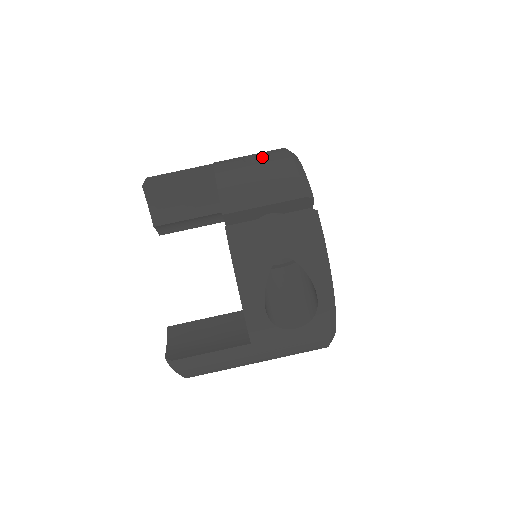
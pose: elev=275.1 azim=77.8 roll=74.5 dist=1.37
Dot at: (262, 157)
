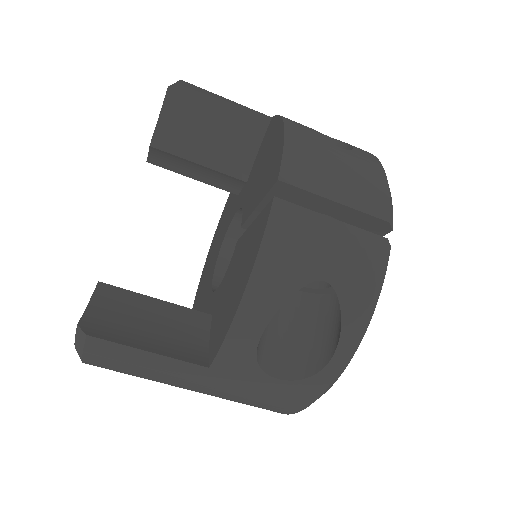
Dot at: (336, 145)
